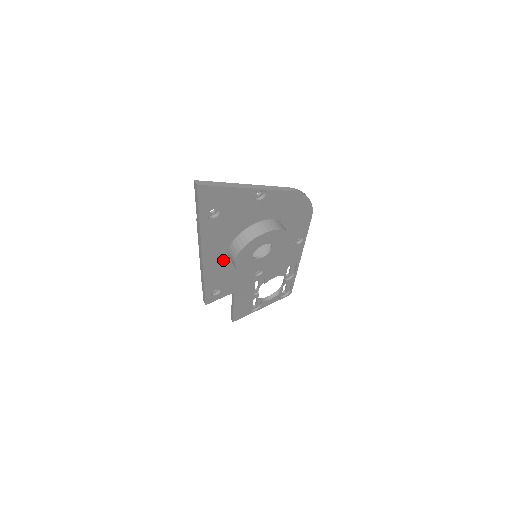
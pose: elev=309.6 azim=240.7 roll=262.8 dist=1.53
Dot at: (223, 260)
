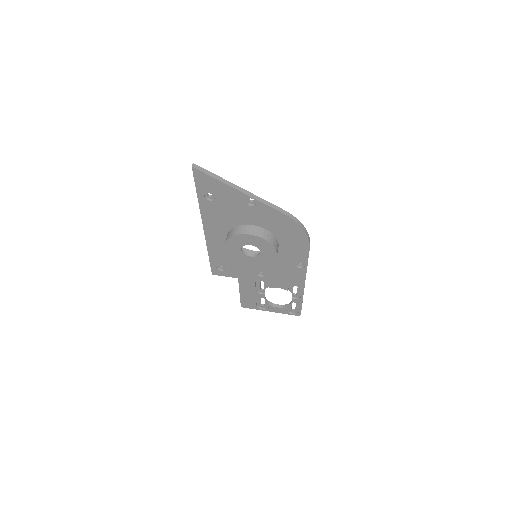
Dot at: (223, 242)
